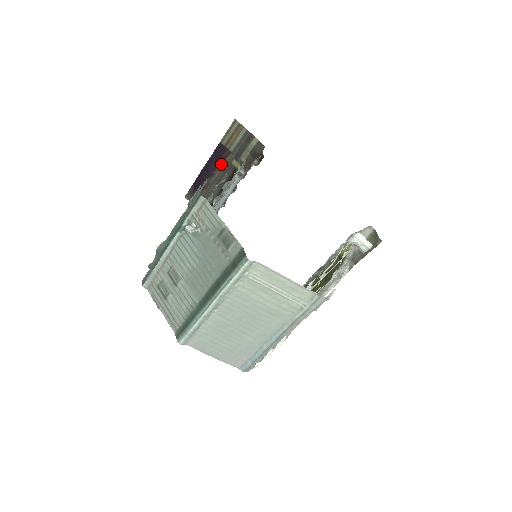
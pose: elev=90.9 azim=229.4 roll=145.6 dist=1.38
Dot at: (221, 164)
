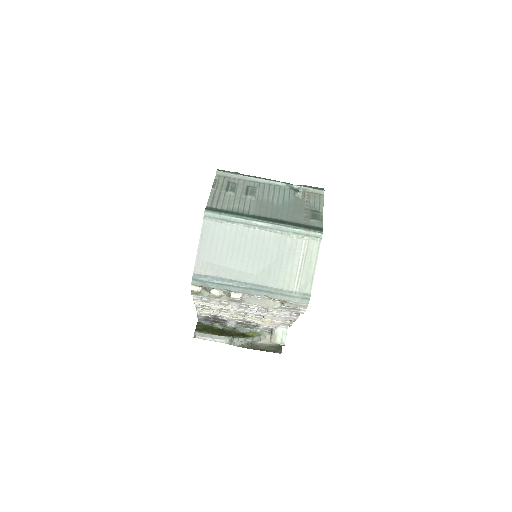
Dot at: occluded
